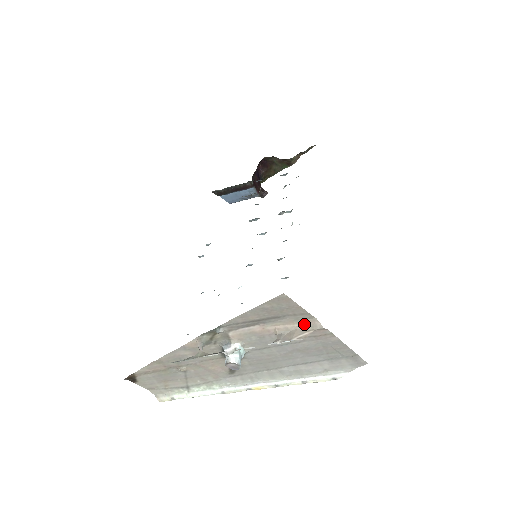
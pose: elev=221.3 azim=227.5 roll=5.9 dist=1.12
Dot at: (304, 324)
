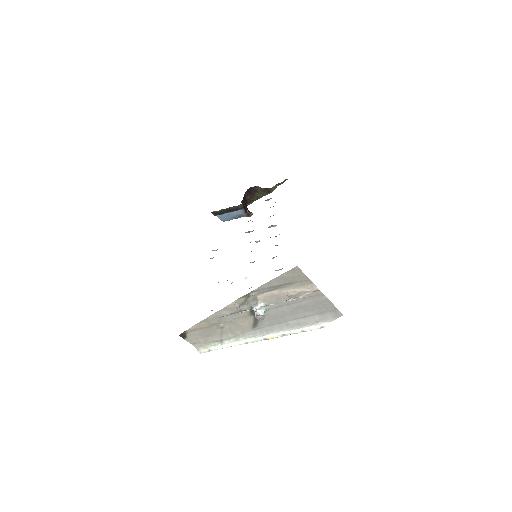
Dot at: (306, 288)
